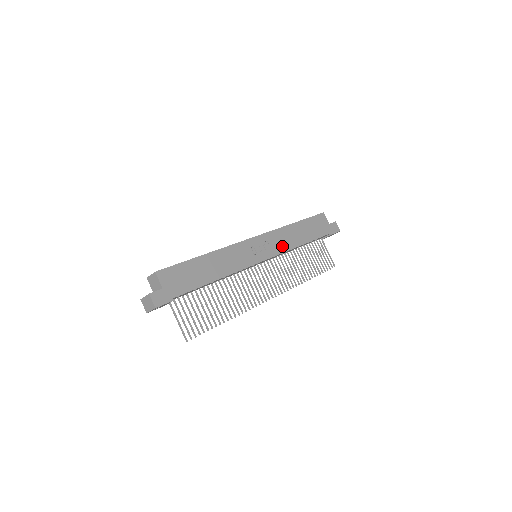
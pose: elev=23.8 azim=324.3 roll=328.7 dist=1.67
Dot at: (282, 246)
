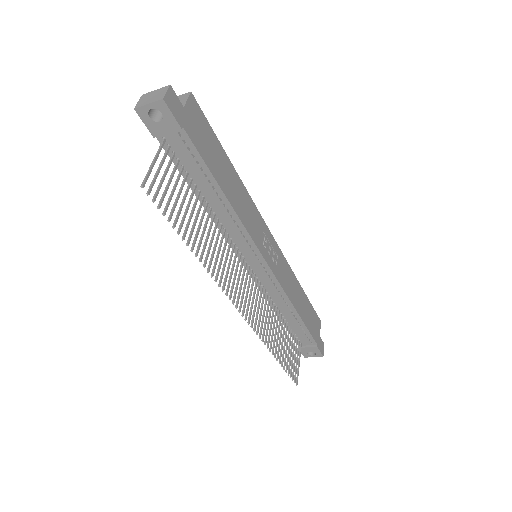
Dot at: (284, 281)
